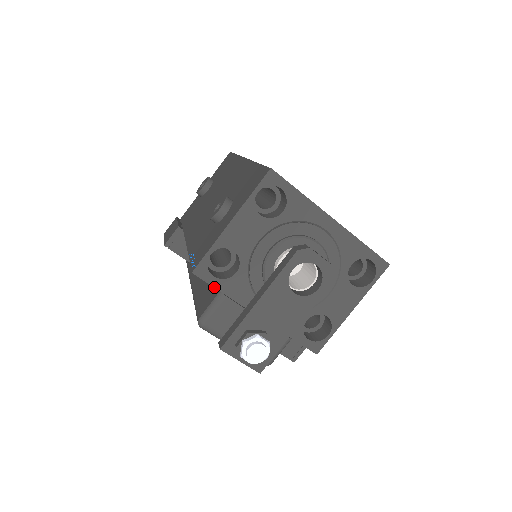
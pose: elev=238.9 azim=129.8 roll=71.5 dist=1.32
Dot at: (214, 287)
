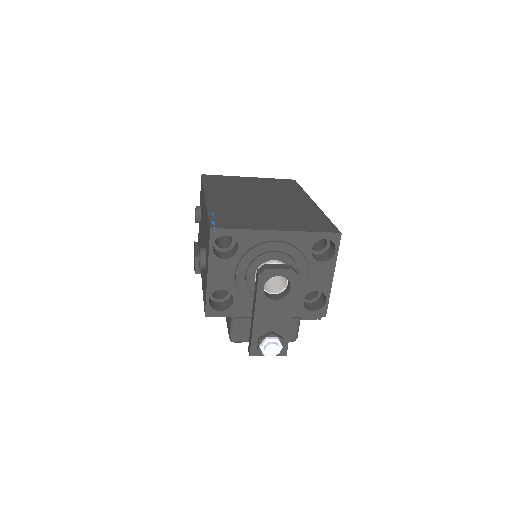
Dot at: (225, 316)
